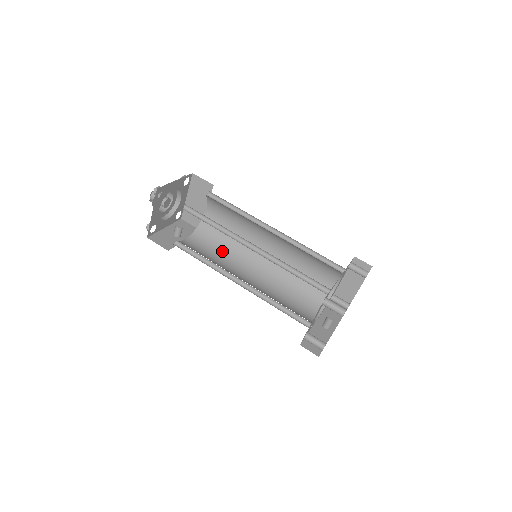
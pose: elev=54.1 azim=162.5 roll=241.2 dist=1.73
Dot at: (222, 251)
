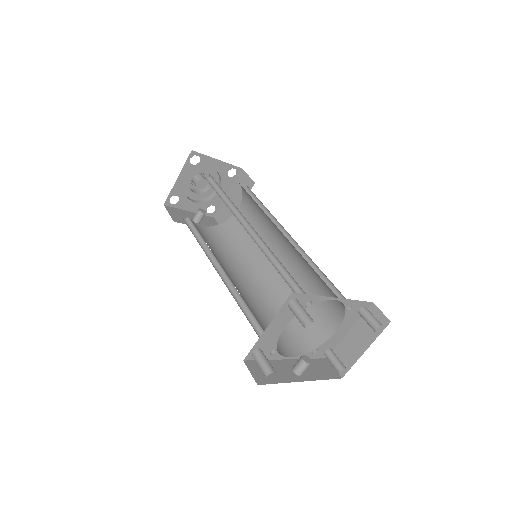
Dot at: (230, 251)
